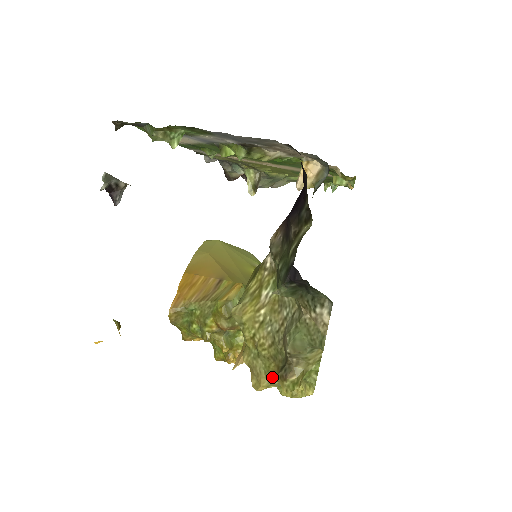
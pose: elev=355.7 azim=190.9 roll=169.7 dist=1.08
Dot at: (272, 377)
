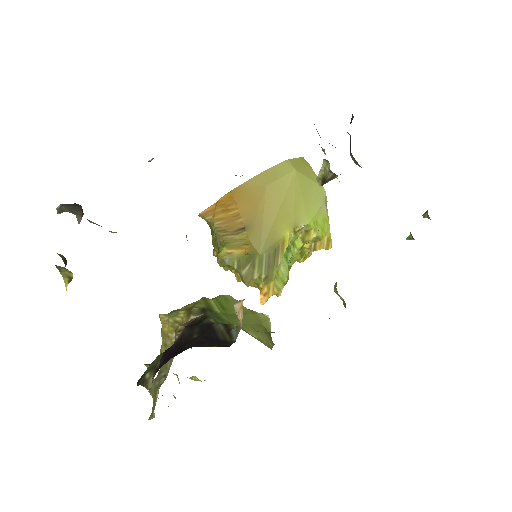
Dot at: occluded
